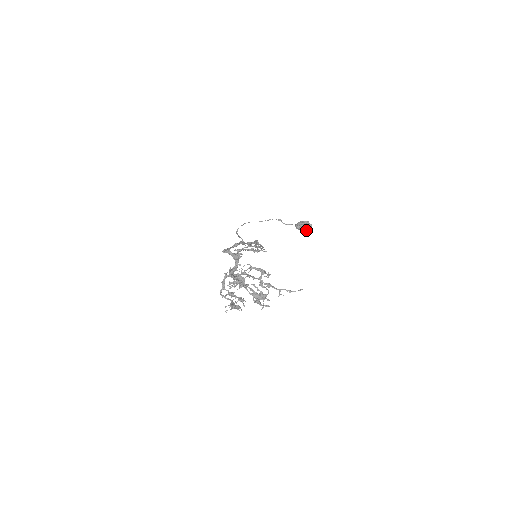
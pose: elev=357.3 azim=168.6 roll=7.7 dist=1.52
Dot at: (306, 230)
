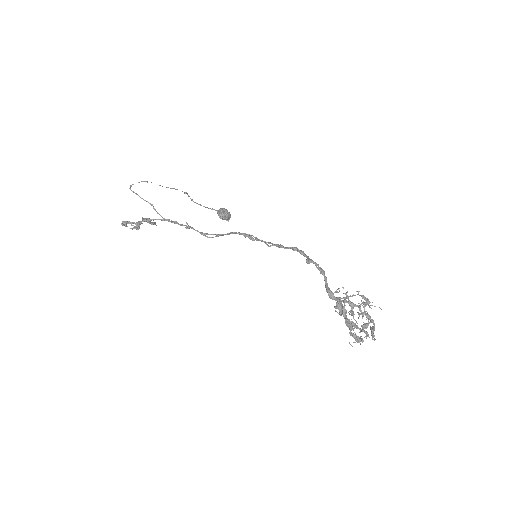
Dot at: occluded
